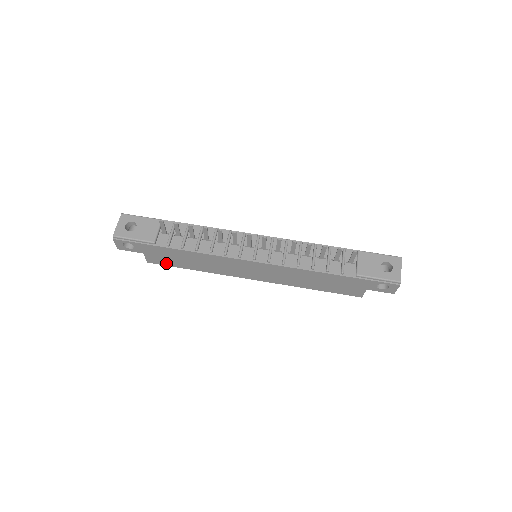
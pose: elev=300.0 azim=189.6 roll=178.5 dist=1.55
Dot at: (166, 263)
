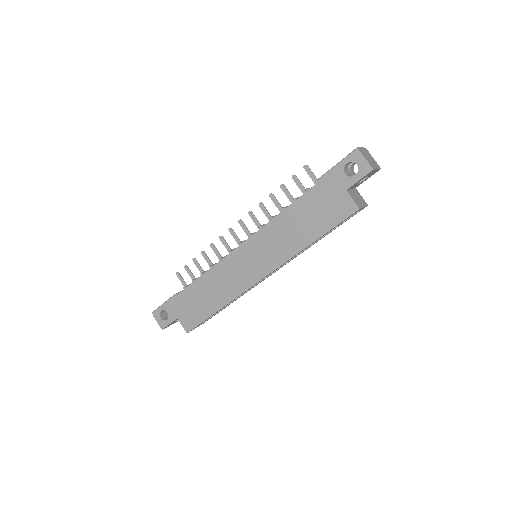
Dot at: (197, 320)
